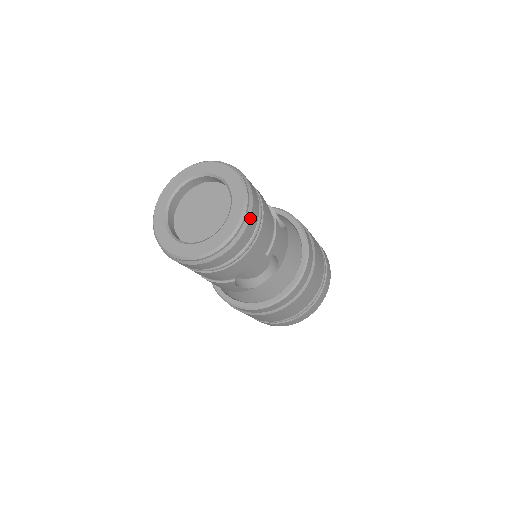
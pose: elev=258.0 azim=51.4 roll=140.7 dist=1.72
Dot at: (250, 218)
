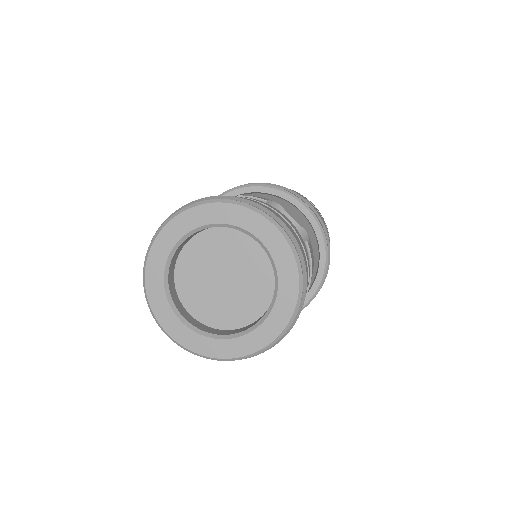
Dot at: (306, 288)
